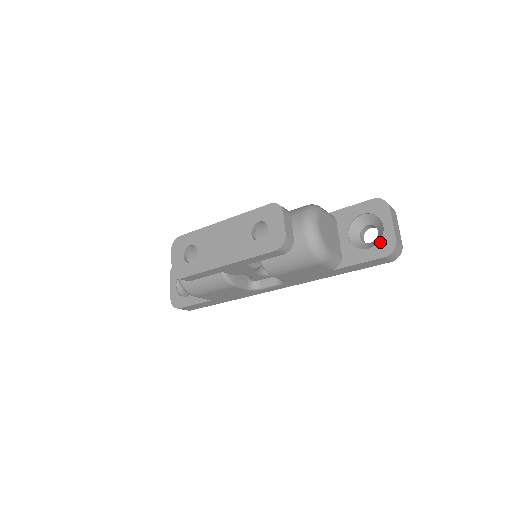
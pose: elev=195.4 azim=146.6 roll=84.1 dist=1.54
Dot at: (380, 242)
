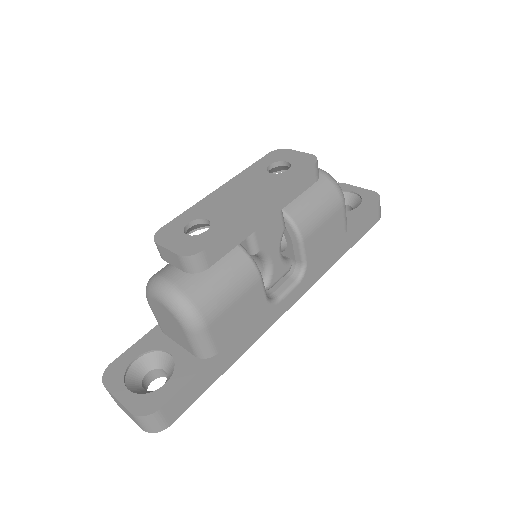
Dot at: (363, 198)
